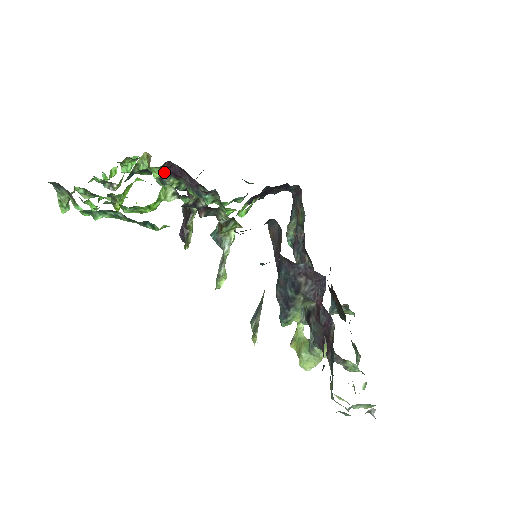
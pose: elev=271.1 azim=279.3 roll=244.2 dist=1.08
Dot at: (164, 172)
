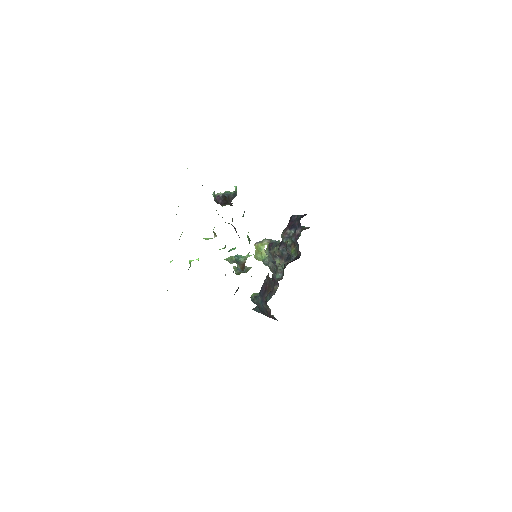
Dot at: occluded
